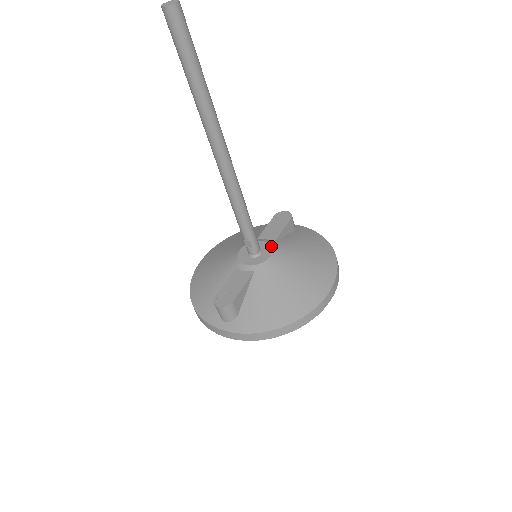
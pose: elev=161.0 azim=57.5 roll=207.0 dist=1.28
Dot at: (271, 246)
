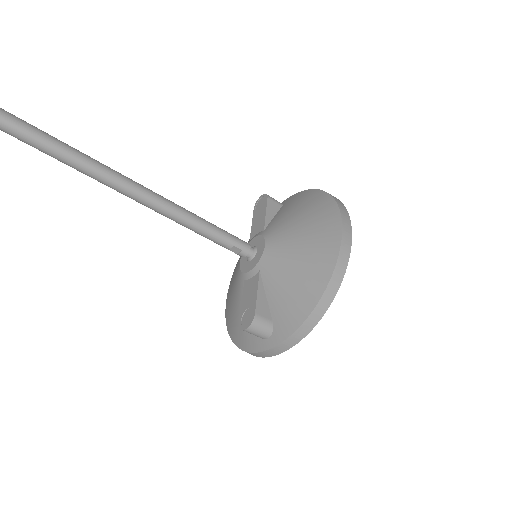
Dot at: (261, 236)
